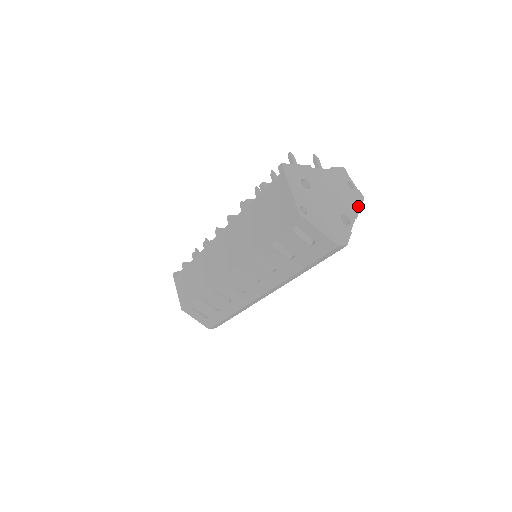
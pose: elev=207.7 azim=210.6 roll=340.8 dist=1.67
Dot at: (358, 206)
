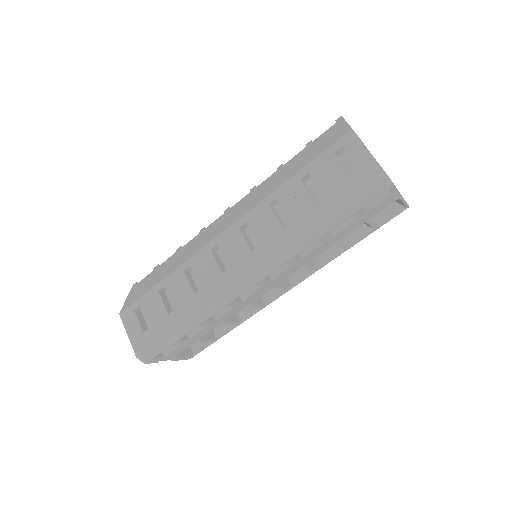
Dot at: occluded
